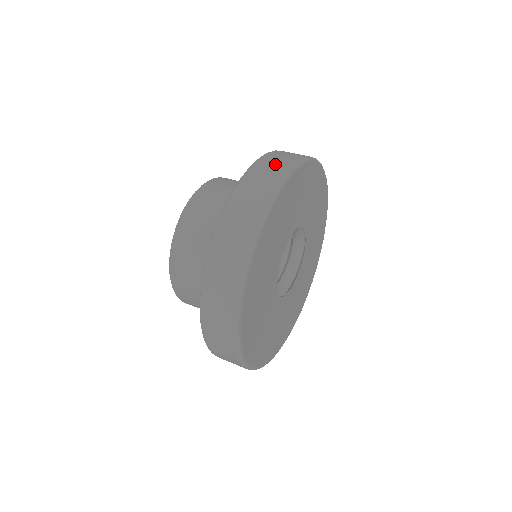
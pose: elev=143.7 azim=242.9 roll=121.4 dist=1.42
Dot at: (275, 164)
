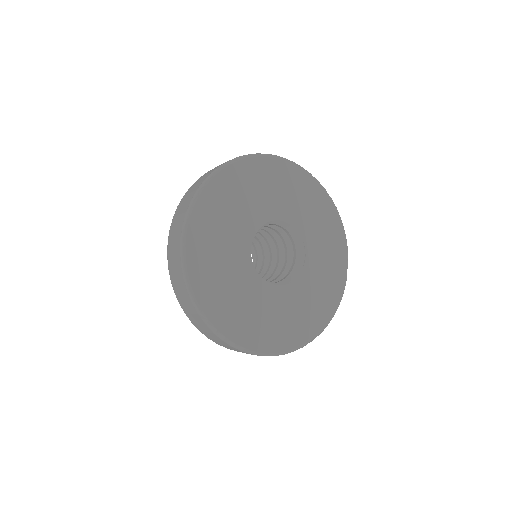
Dot at: occluded
